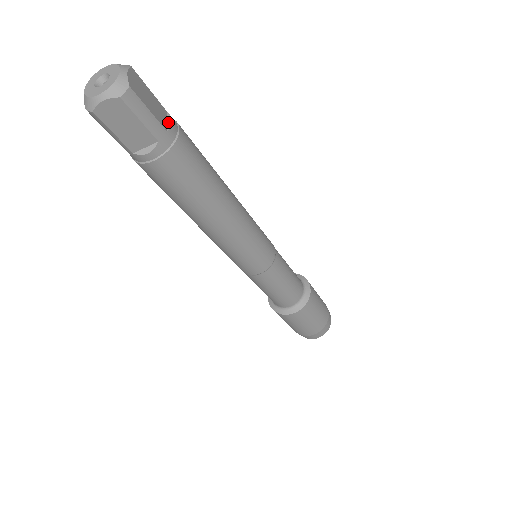
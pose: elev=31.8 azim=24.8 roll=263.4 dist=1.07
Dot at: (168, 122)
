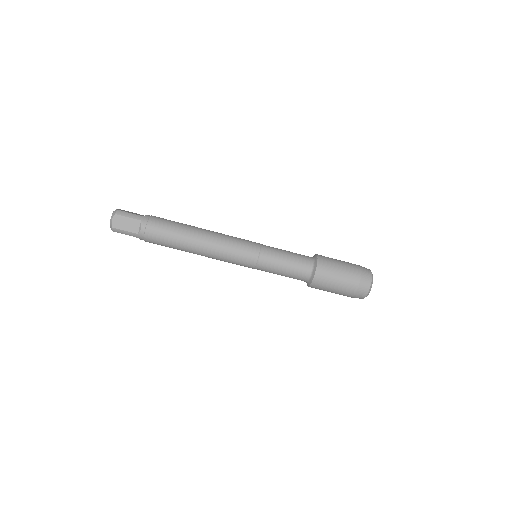
Dot at: (145, 216)
